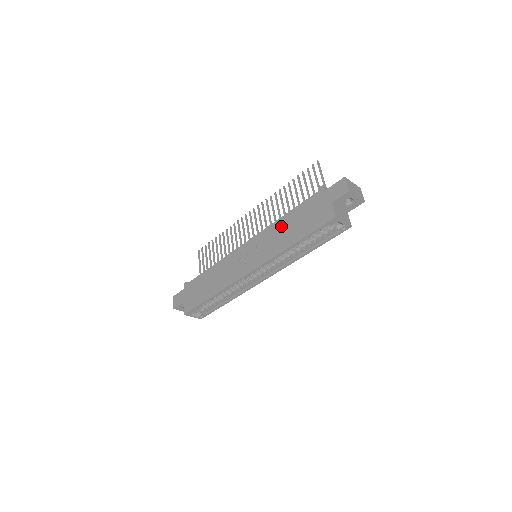
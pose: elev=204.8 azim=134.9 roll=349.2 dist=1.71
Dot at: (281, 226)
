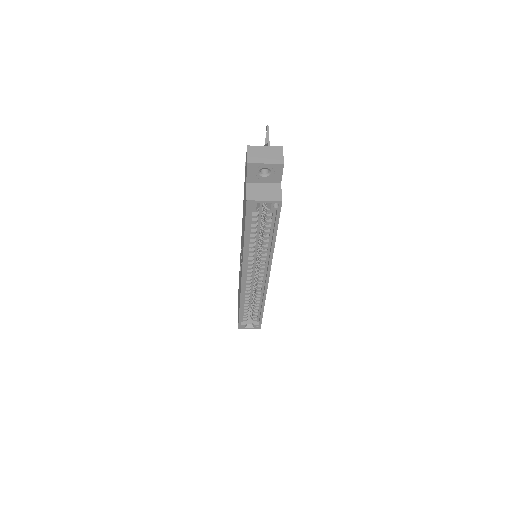
Dot at: occluded
